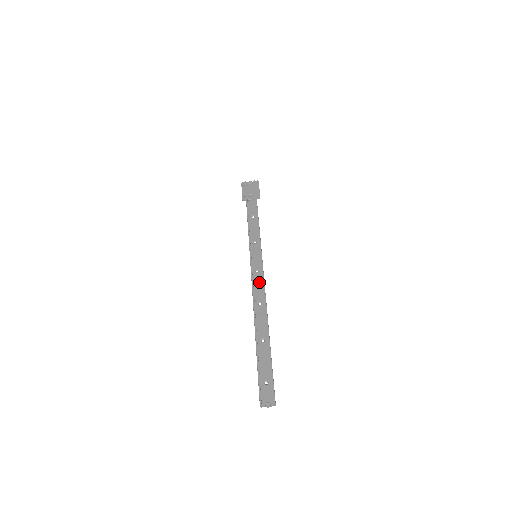
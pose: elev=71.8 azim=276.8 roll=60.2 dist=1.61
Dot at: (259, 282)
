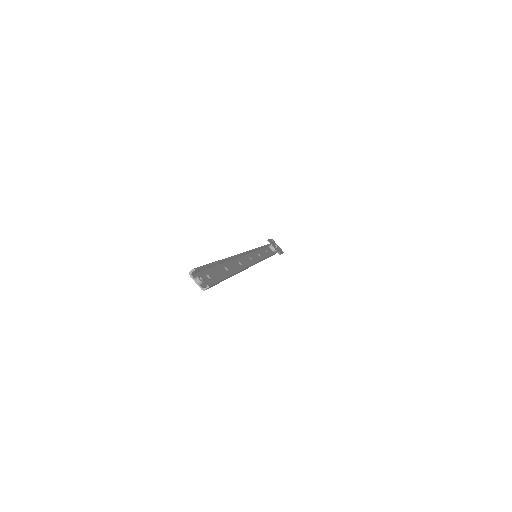
Dot at: (248, 261)
